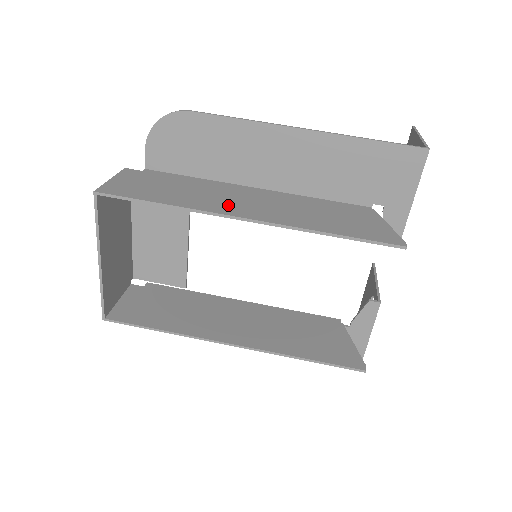
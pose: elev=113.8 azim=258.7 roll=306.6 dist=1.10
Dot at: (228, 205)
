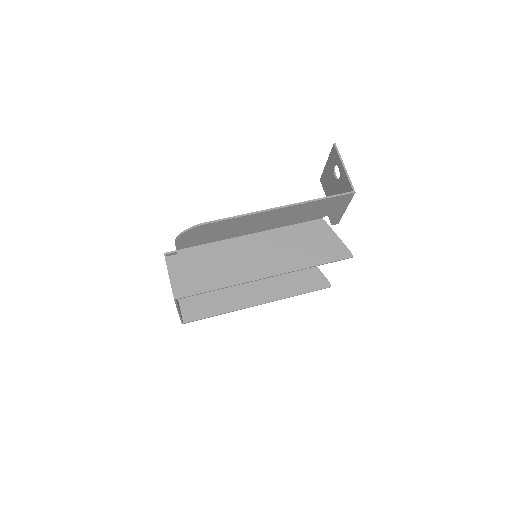
Dot at: (250, 268)
